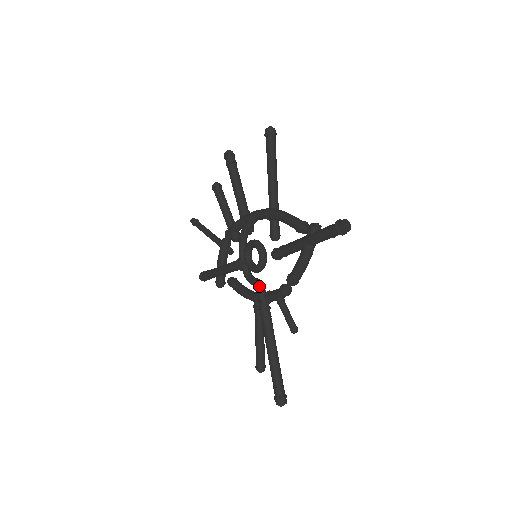
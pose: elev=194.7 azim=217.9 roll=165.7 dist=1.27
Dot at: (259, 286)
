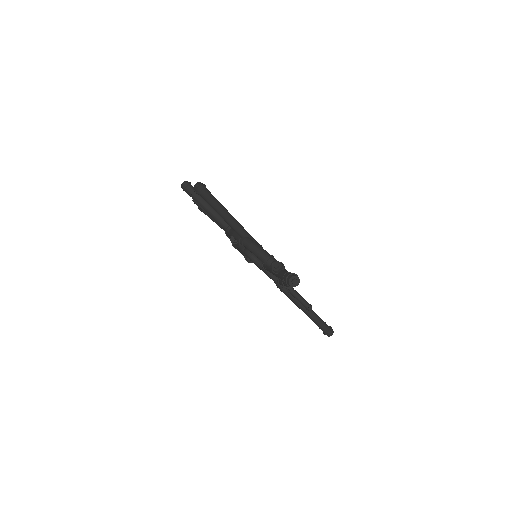
Dot at: (270, 277)
